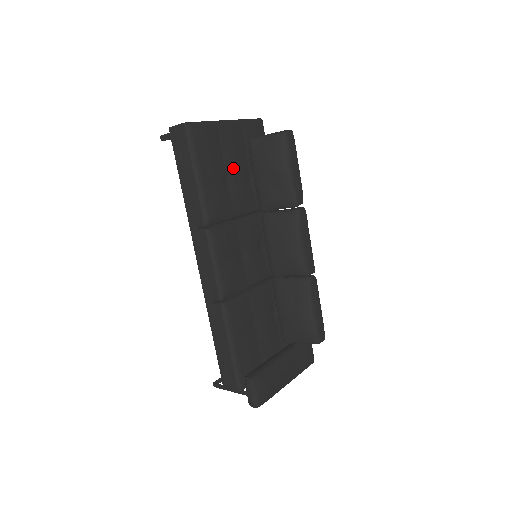
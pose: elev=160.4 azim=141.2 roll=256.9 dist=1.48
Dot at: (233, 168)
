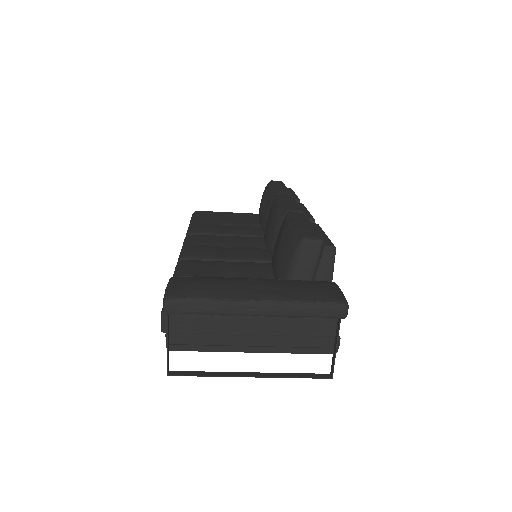
Dot at: (236, 222)
